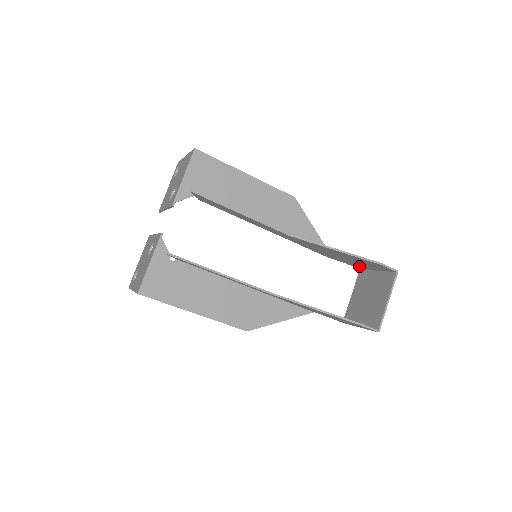
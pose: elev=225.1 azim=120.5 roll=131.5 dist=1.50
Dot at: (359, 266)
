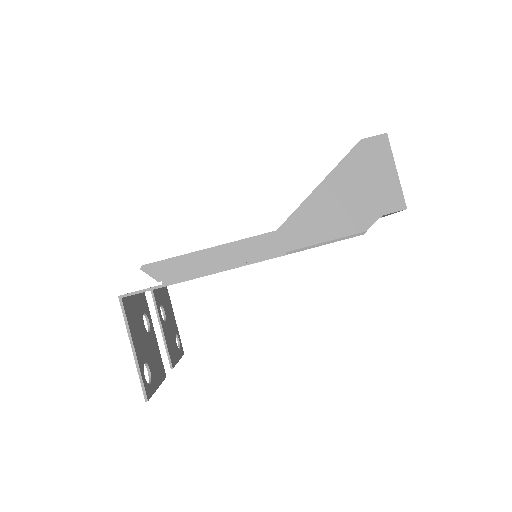
Dot at: occluded
